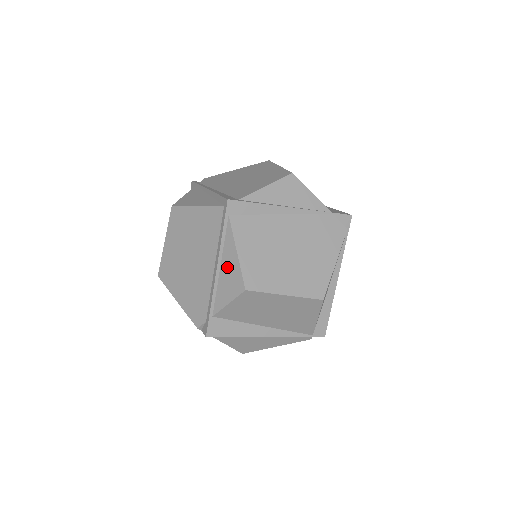
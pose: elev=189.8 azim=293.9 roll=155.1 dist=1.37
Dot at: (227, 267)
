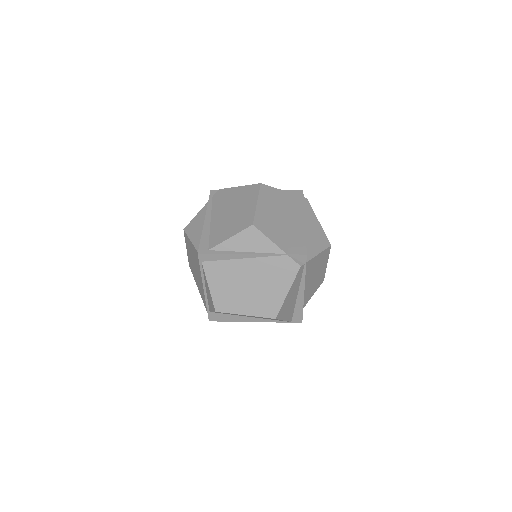
Dot at: (208, 291)
